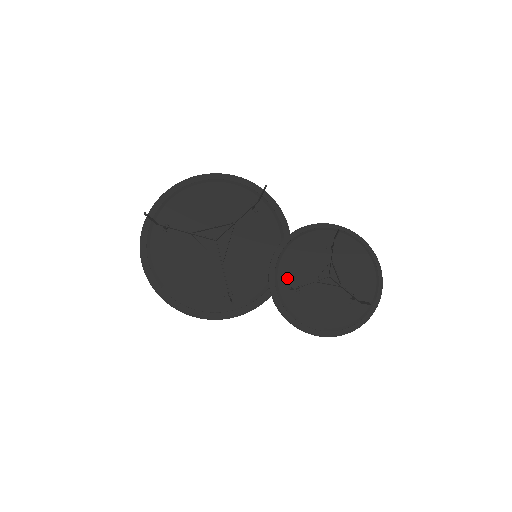
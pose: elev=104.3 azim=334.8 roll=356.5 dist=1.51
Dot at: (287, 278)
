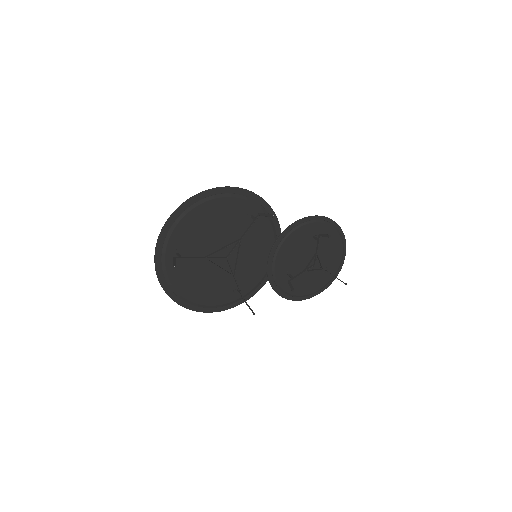
Dot at: (281, 269)
